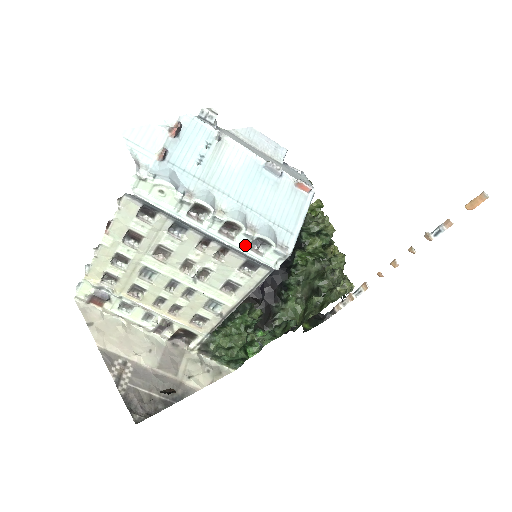
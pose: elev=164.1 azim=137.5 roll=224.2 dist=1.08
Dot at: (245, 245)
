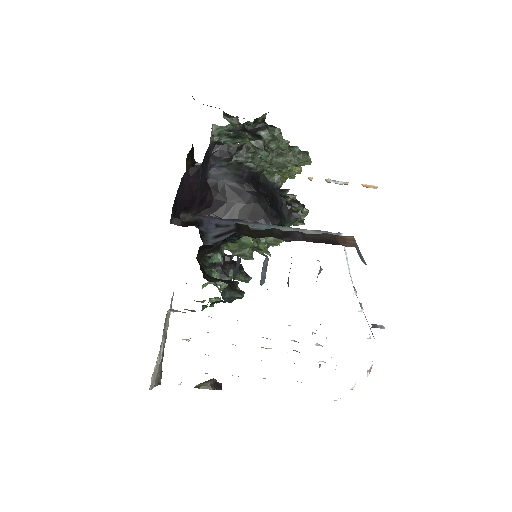
Dot at: occluded
